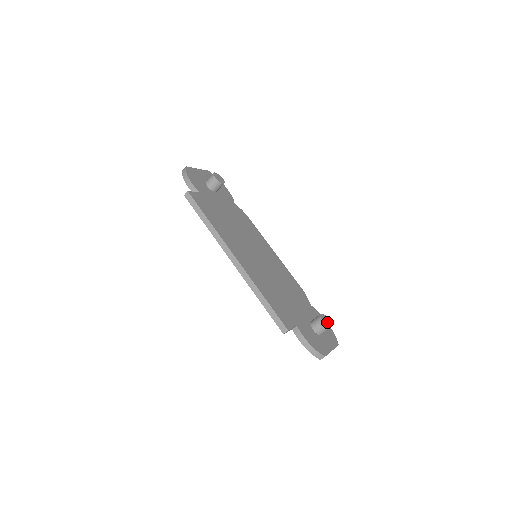
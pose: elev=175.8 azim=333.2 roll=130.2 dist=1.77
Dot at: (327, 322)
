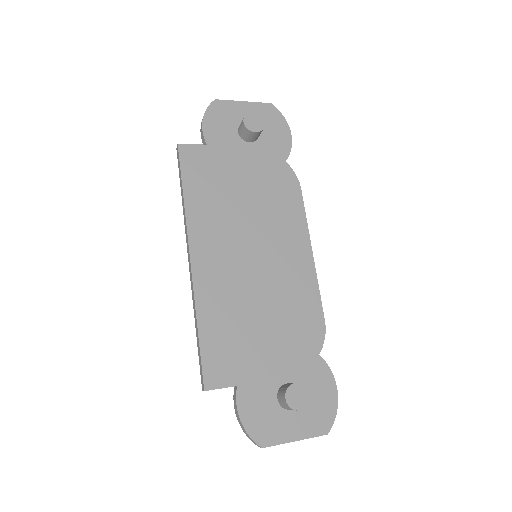
Dot at: (297, 400)
